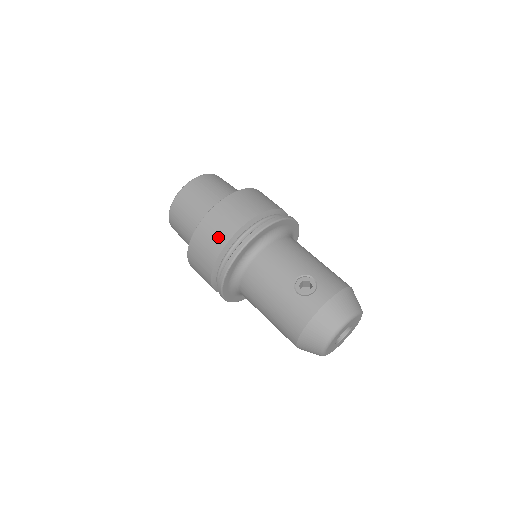
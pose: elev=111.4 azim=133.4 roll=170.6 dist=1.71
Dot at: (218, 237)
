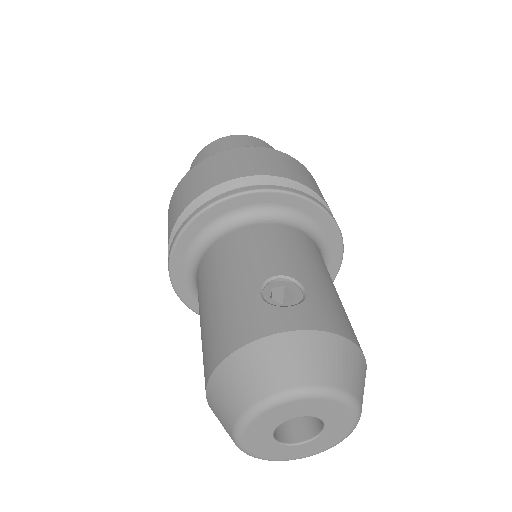
Dot at: (213, 176)
